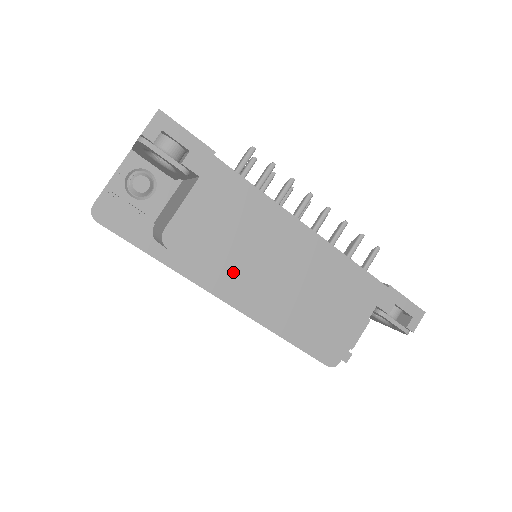
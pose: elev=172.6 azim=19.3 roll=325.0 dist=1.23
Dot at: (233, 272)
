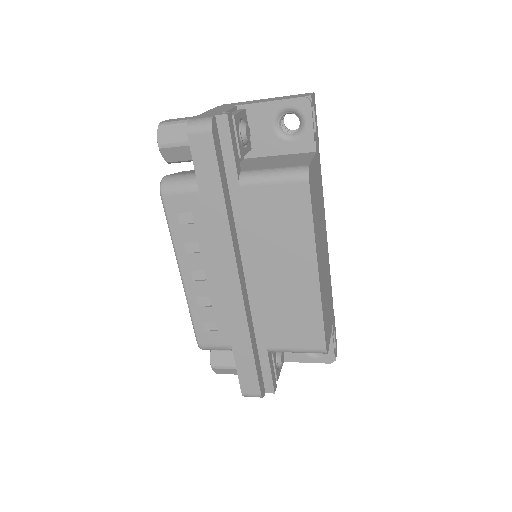
Dot at: (317, 233)
